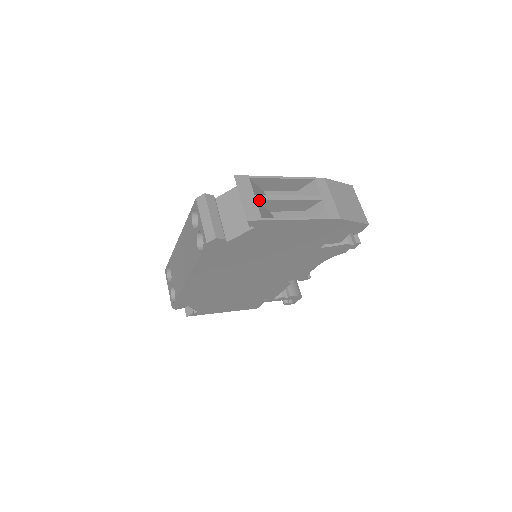
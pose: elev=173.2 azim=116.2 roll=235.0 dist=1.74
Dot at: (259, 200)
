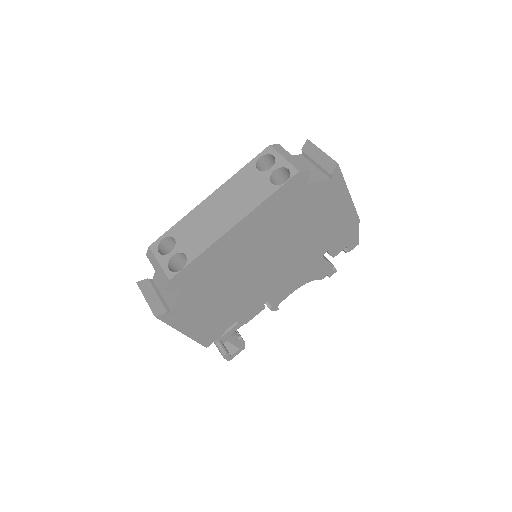
Dot at: occluded
